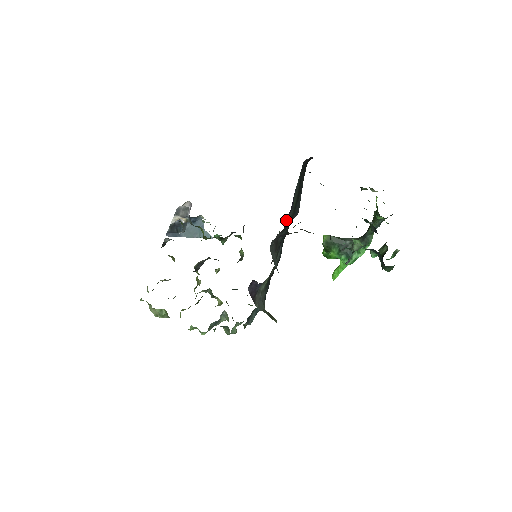
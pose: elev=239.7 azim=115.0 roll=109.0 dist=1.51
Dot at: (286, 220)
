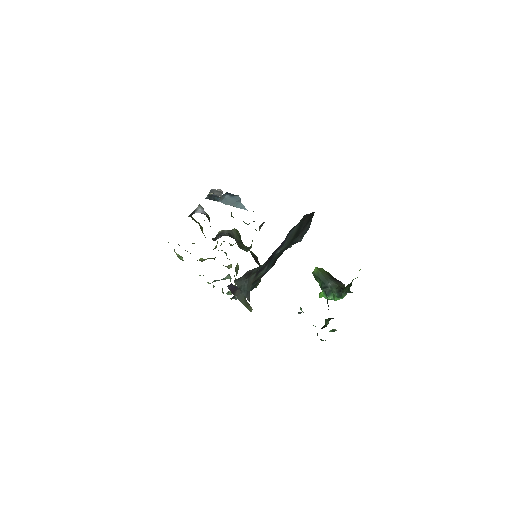
Dot at: (274, 253)
